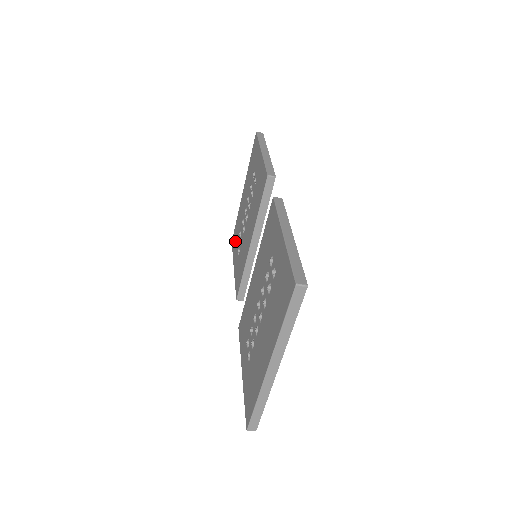
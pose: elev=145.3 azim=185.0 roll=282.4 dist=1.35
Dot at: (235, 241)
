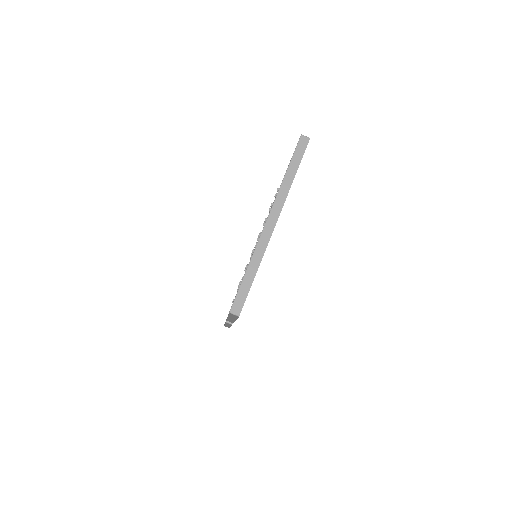
Dot at: occluded
